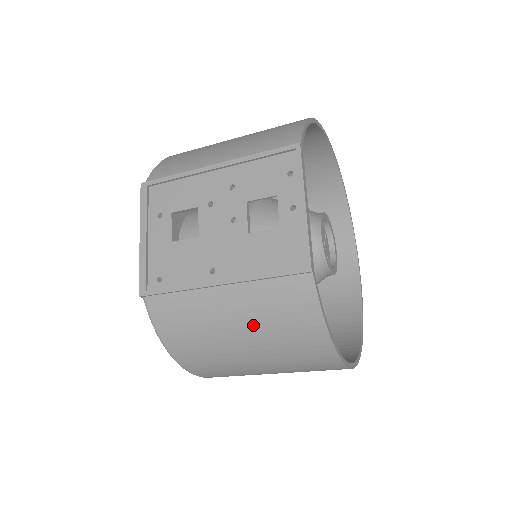
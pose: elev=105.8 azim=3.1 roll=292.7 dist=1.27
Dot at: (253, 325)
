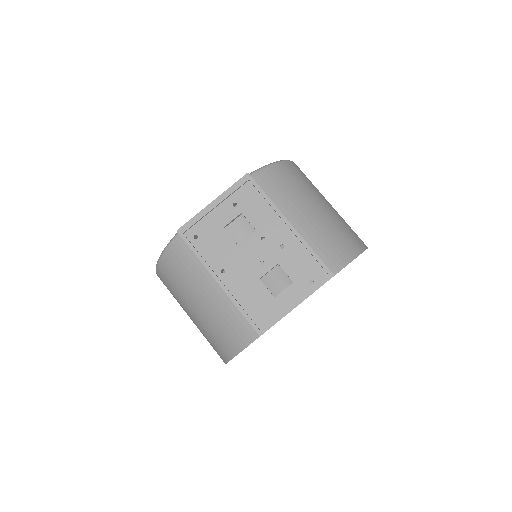
Dot at: (210, 312)
